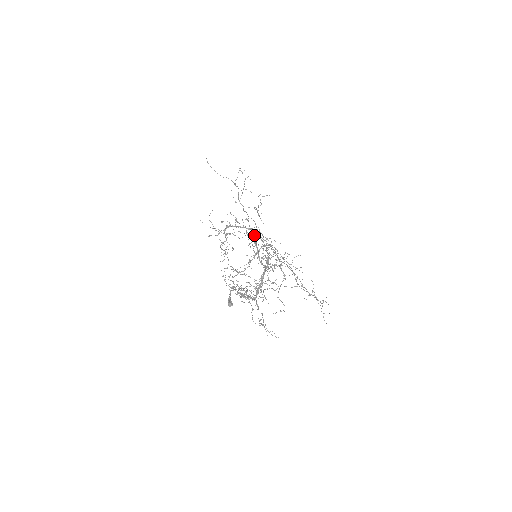
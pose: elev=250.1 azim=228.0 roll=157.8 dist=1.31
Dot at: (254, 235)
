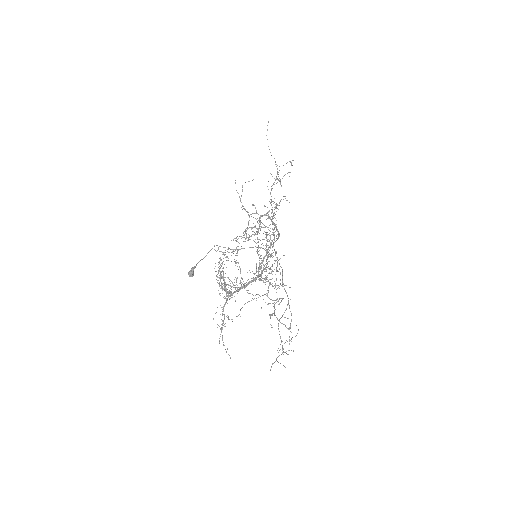
Dot at: (276, 240)
